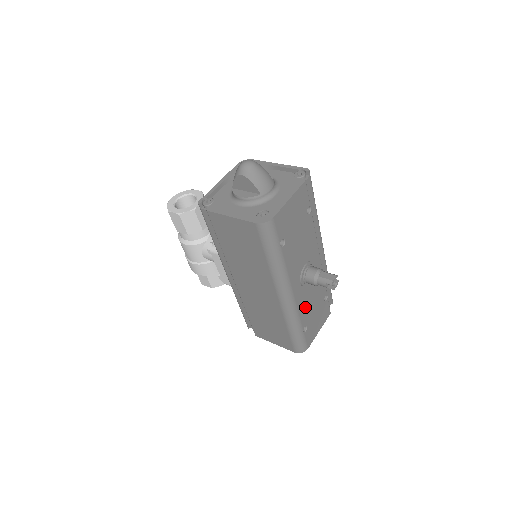
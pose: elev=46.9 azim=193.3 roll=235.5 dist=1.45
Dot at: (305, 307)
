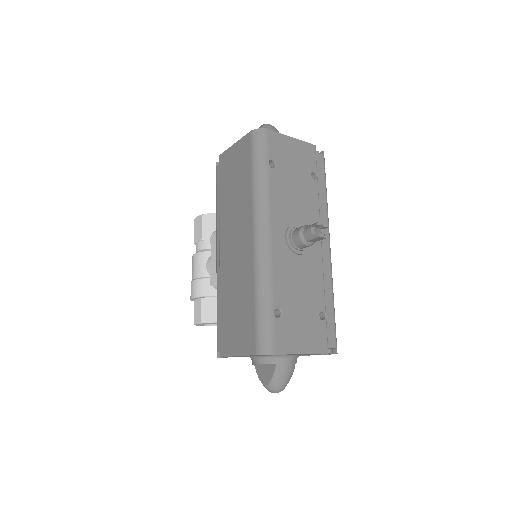
Dot at: (285, 280)
